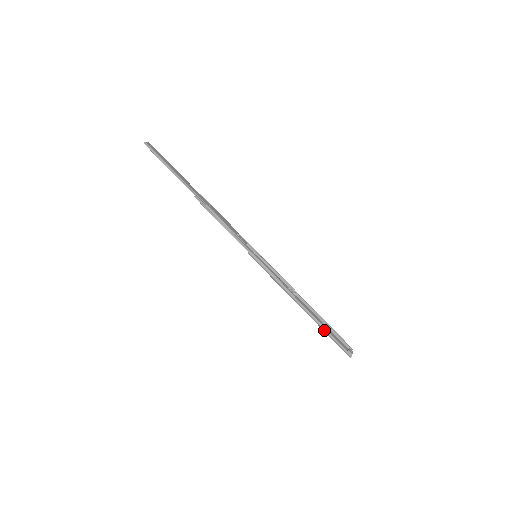
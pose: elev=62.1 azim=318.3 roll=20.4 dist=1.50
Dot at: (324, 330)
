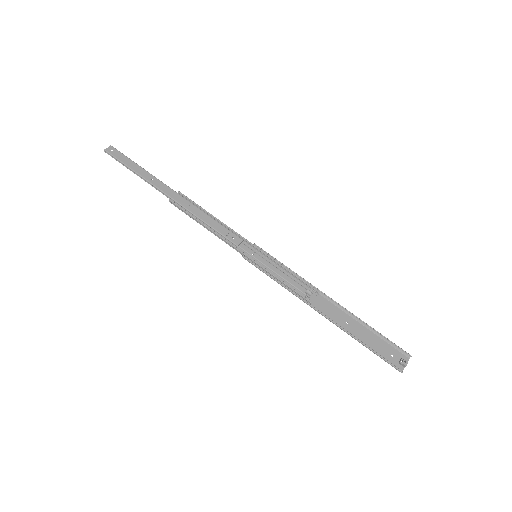
Dot at: occluded
